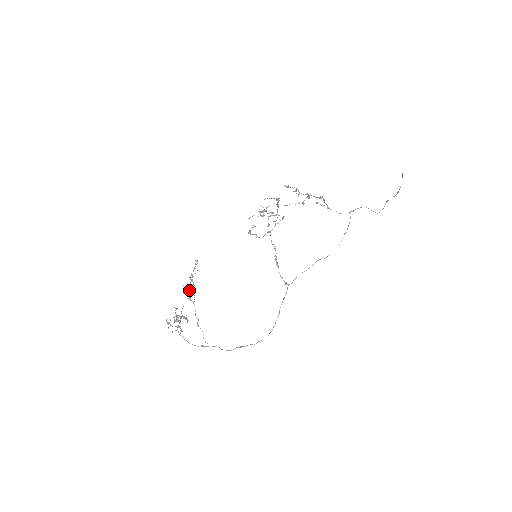
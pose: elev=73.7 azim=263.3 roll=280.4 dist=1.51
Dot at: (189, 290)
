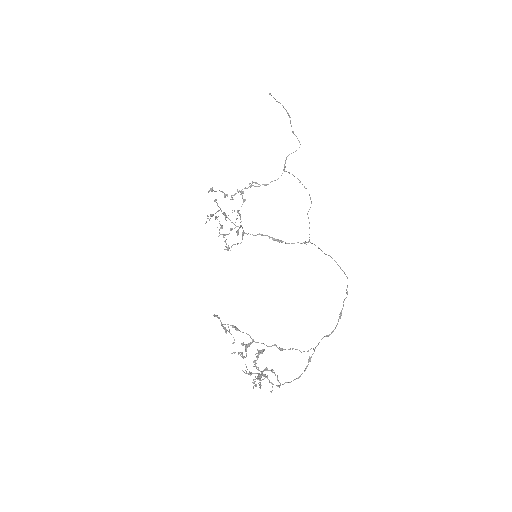
Dot at: occluded
